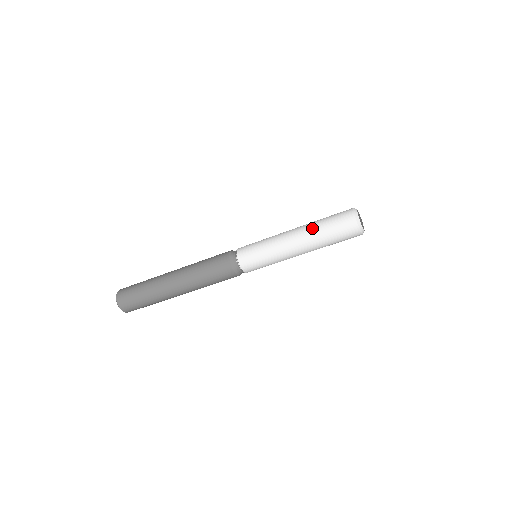
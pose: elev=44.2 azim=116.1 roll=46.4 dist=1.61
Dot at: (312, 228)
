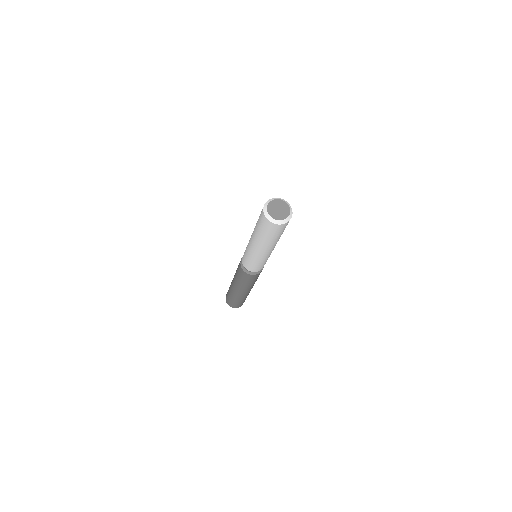
Dot at: occluded
